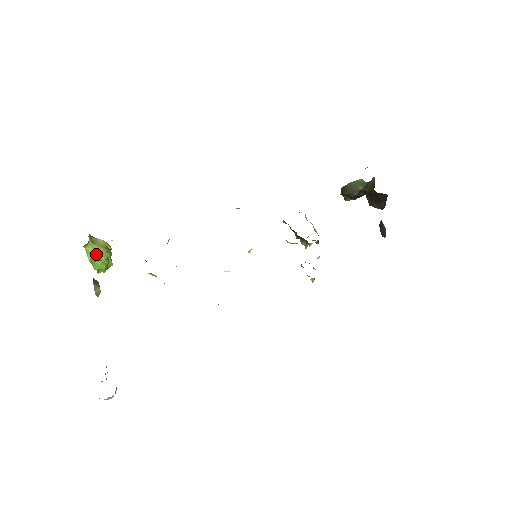
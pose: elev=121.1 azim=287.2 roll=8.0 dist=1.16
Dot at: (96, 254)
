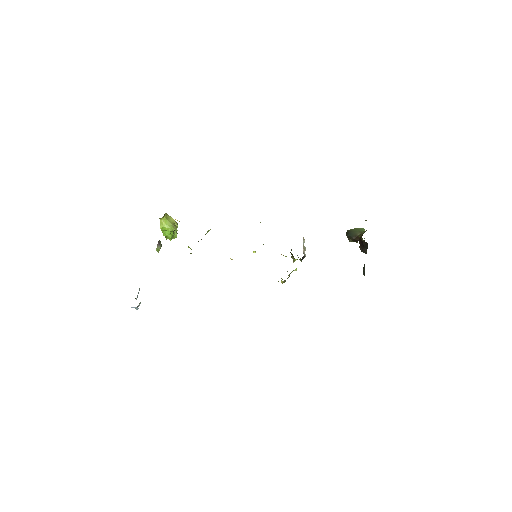
Dot at: (166, 226)
